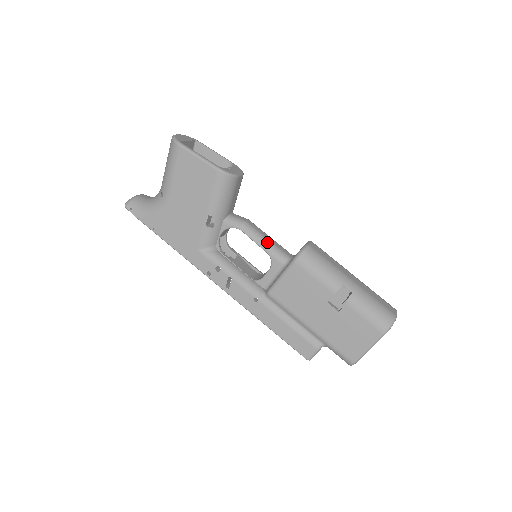
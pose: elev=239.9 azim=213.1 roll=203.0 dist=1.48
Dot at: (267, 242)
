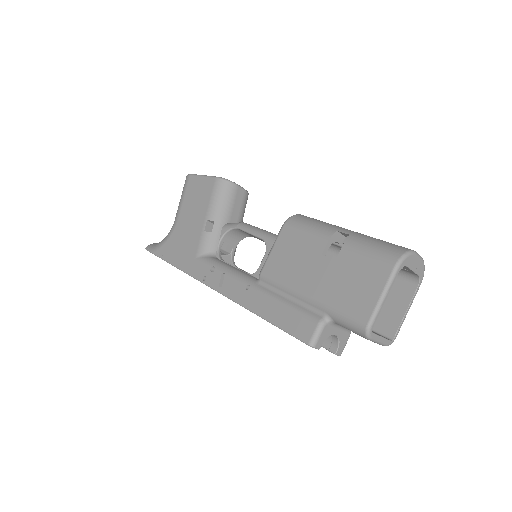
Dot at: (262, 231)
